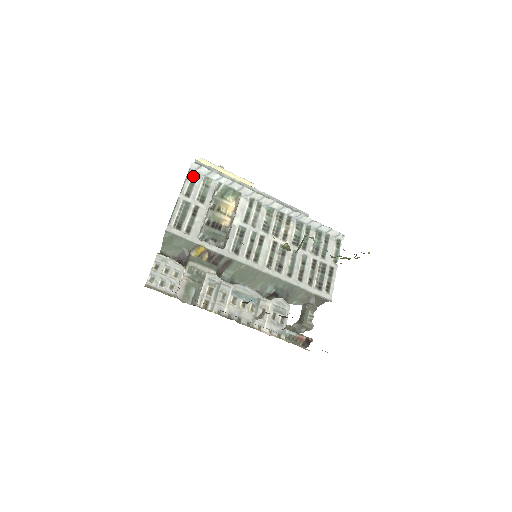
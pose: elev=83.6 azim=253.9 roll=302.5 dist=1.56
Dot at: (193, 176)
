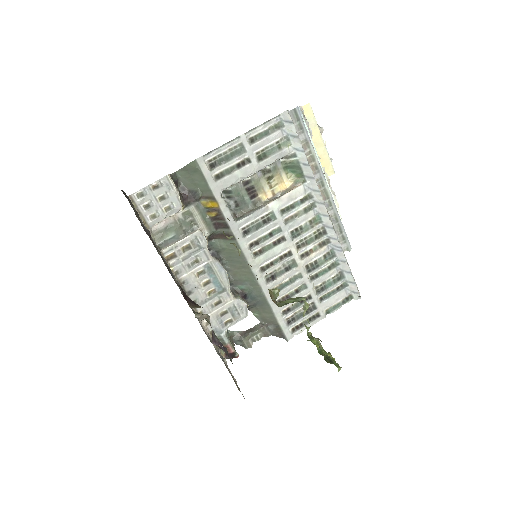
Dot at: (276, 125)
